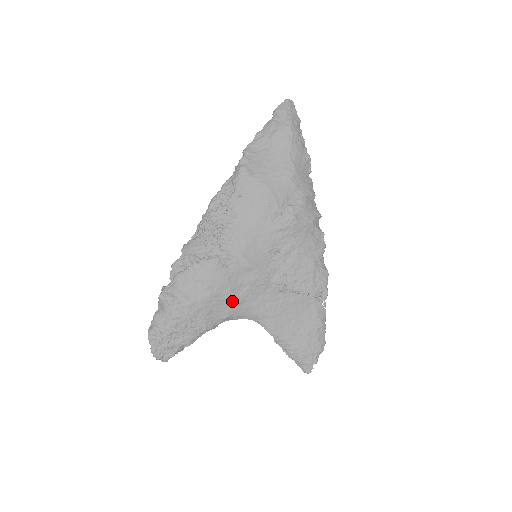
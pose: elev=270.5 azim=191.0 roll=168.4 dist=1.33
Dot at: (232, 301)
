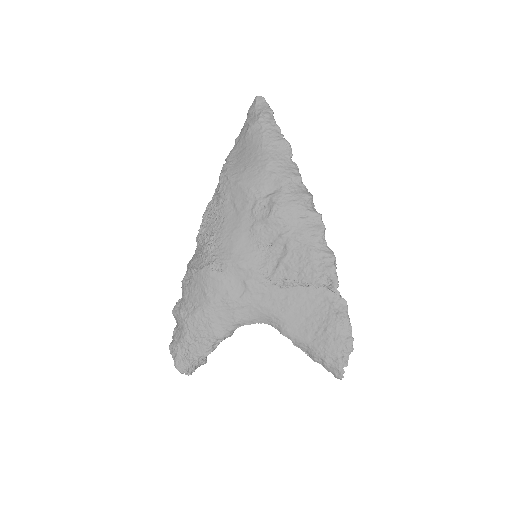
Dot at: (234, 305)
